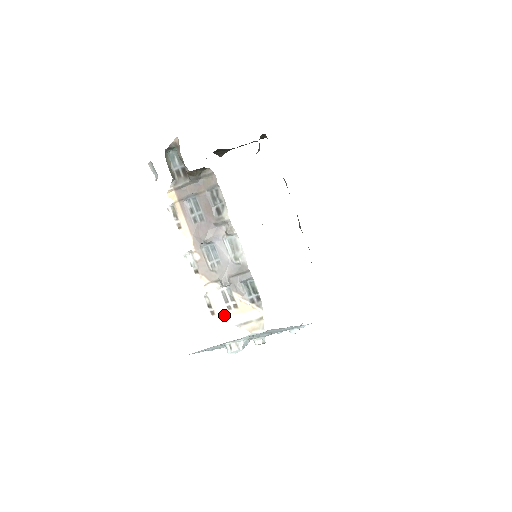
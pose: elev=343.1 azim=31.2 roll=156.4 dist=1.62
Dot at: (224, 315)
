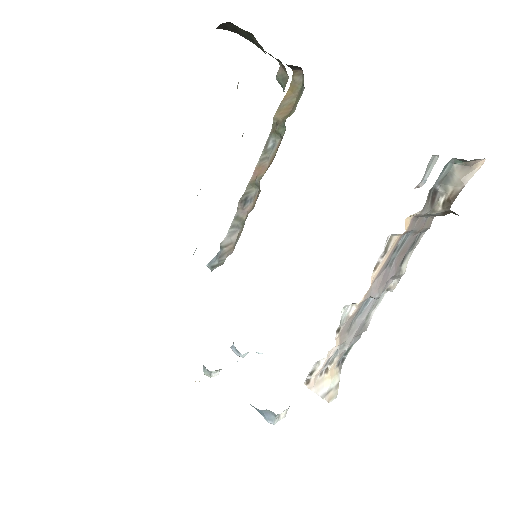
Dot at: (316, 384)
